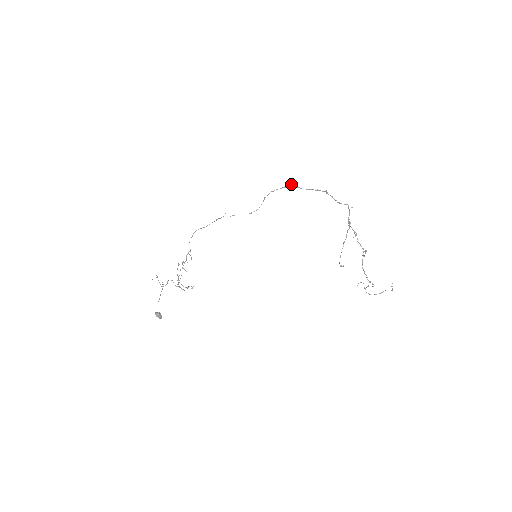
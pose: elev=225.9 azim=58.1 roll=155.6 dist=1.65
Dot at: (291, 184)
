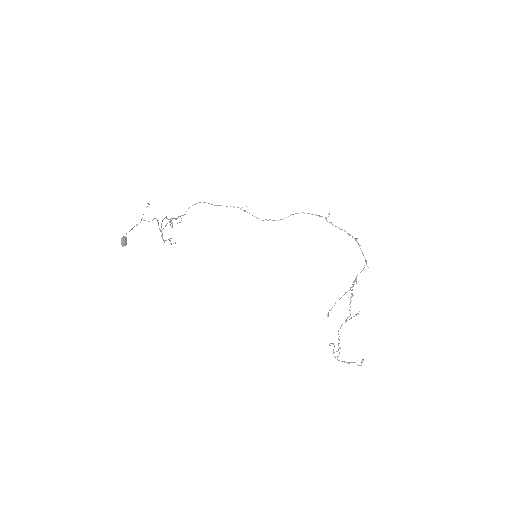
Dot at: occluded
